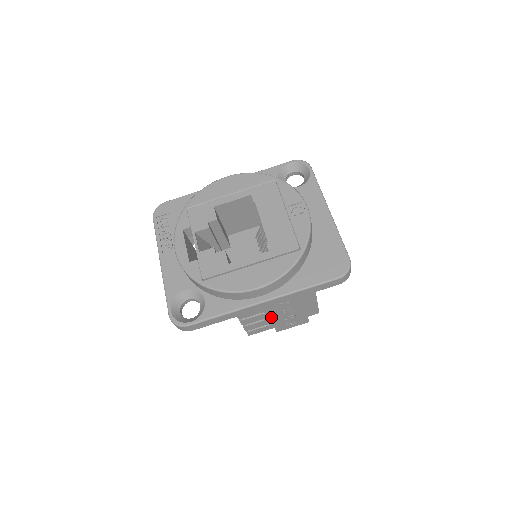
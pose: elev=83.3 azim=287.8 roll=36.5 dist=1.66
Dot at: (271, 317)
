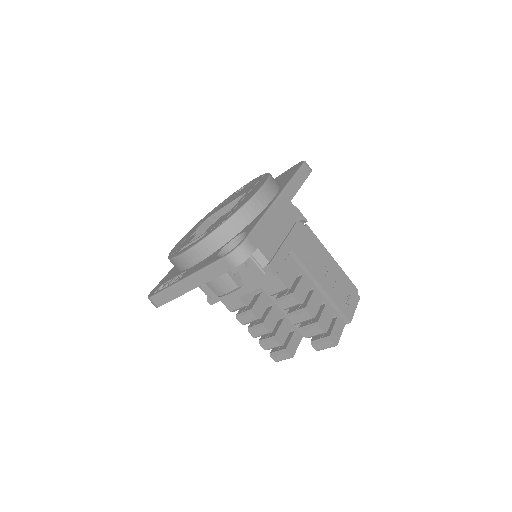
Dot at: (322, 287)
